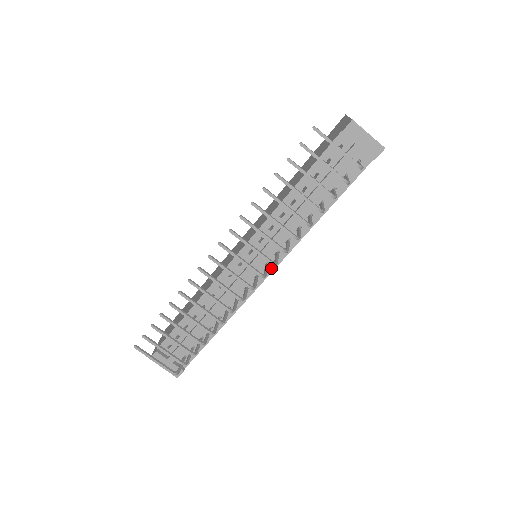
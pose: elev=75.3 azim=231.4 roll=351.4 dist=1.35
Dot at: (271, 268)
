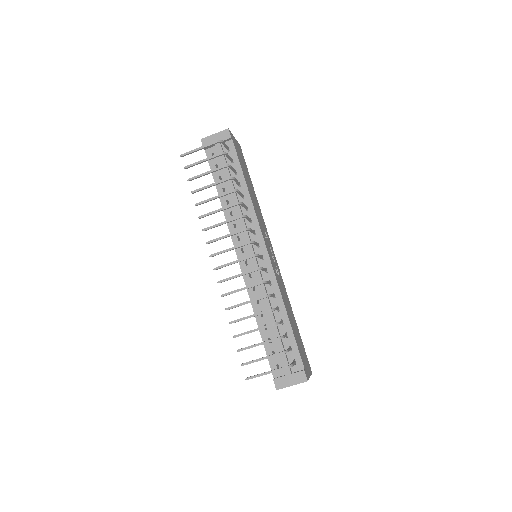
Dot at: (262, 244)
